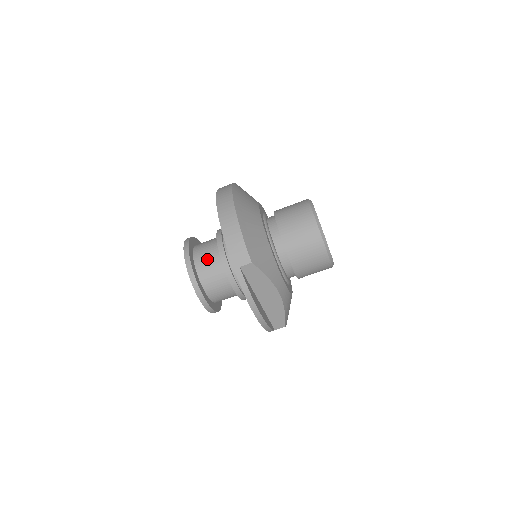
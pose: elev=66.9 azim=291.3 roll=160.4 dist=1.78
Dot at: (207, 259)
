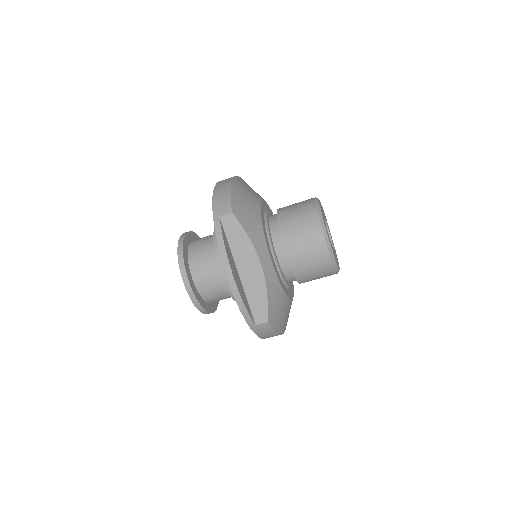
Dot at: (202, 242)
